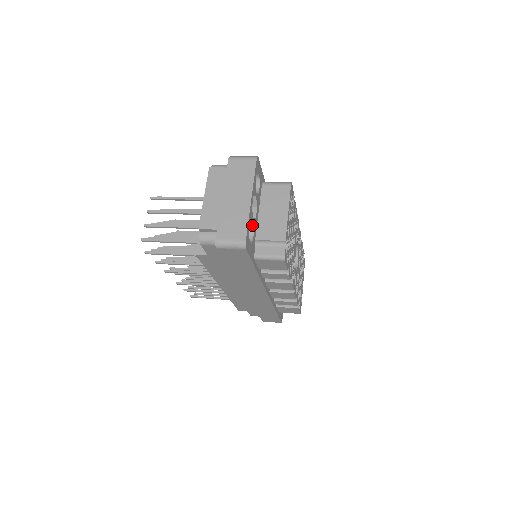
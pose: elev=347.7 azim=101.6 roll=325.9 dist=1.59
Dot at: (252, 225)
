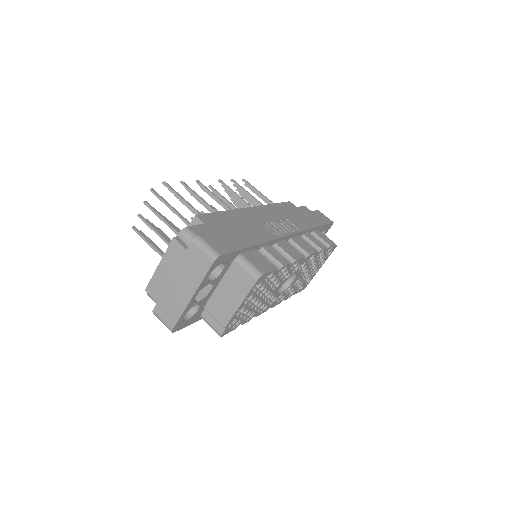
Dot at: (198, 303)
